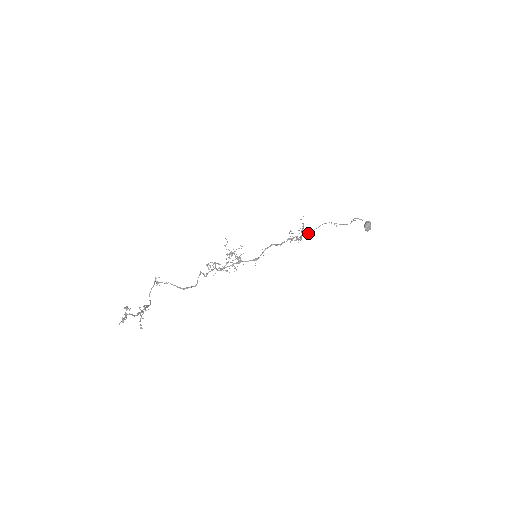
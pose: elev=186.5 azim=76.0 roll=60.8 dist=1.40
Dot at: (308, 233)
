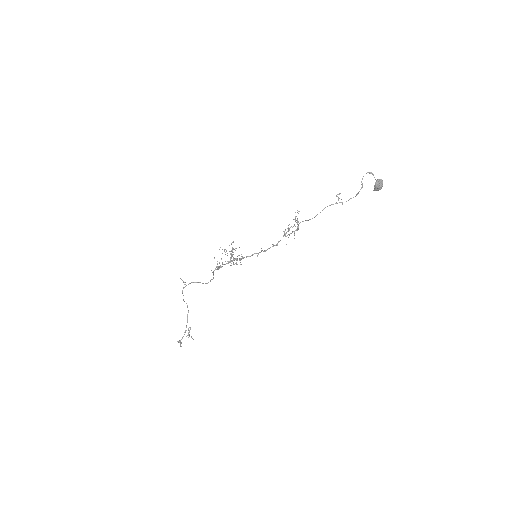
Dot at: occluded
